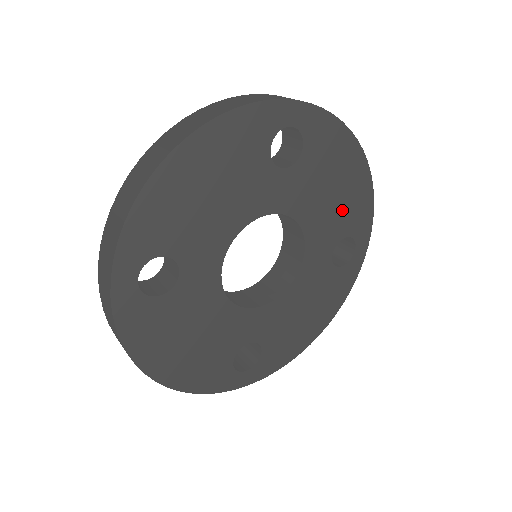
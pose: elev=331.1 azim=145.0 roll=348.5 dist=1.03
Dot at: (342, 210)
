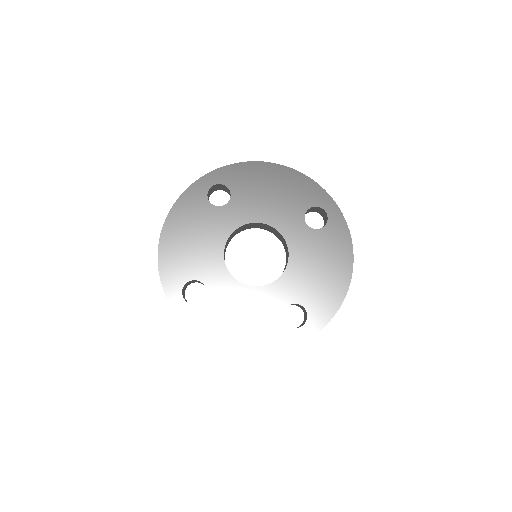
Dot at: (316, 287)
